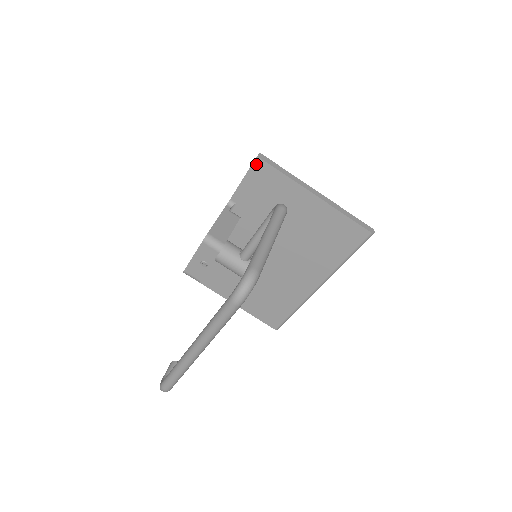
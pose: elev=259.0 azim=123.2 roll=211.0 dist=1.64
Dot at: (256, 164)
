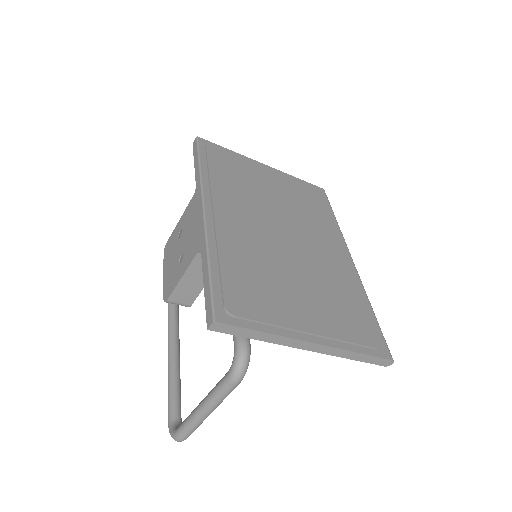
Dot at: occluded
